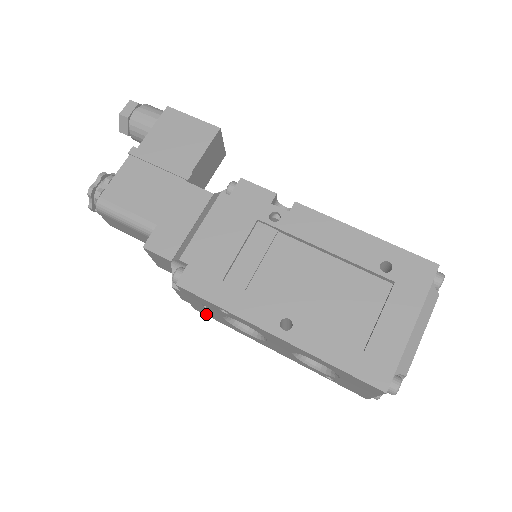
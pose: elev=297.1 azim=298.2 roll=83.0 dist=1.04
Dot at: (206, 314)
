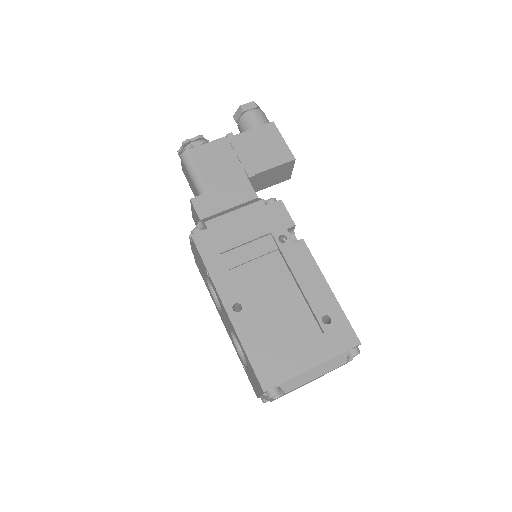
Dot at: occluded
